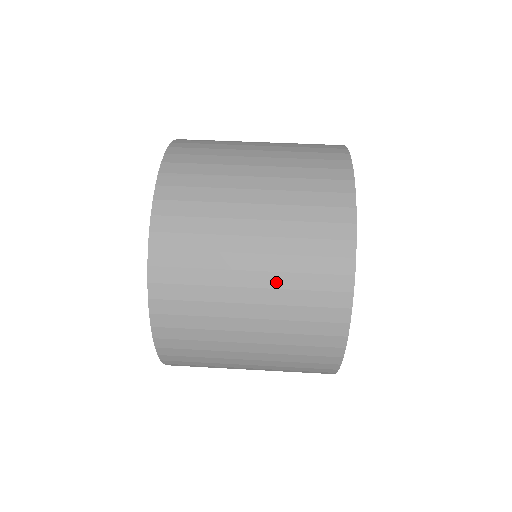
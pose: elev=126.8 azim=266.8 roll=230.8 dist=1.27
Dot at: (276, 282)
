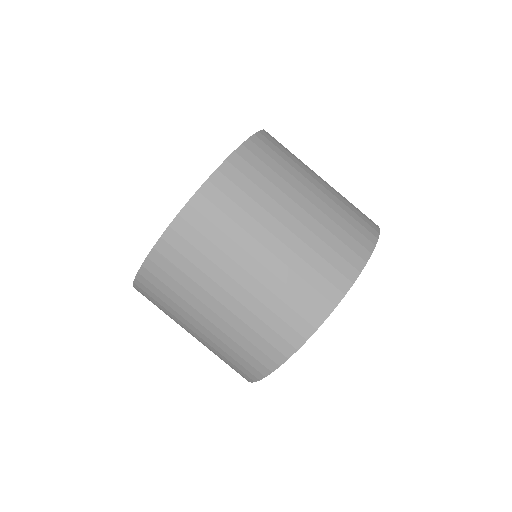
Dot at: occluded
